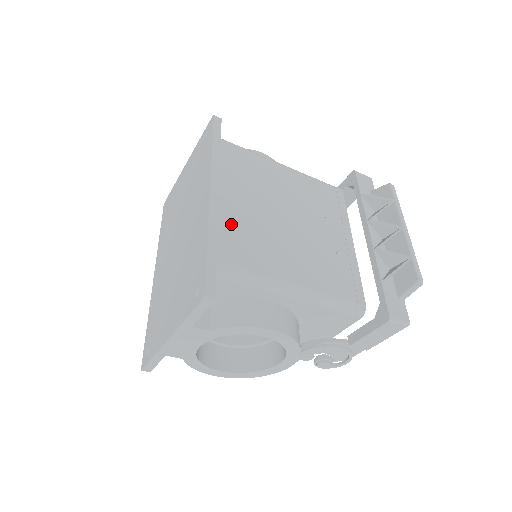
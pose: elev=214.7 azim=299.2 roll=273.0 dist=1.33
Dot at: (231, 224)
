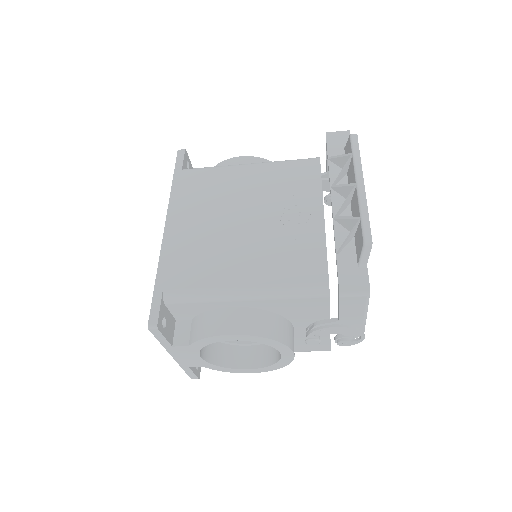
Dot at: (181, 251)
